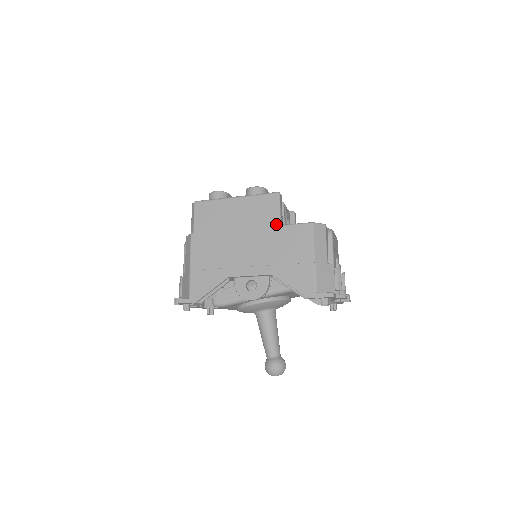
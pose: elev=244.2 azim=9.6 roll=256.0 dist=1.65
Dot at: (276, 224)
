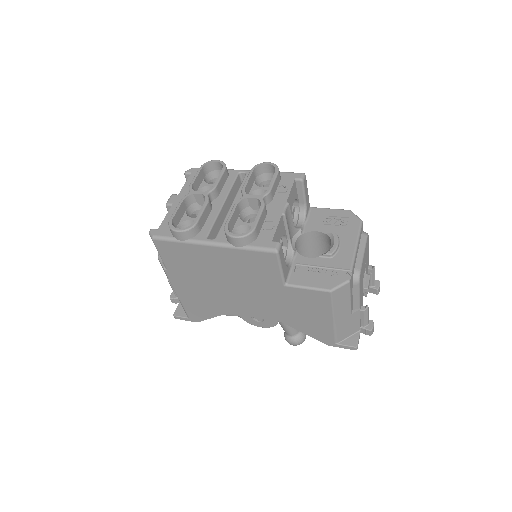
Dot at: (278, 284)
